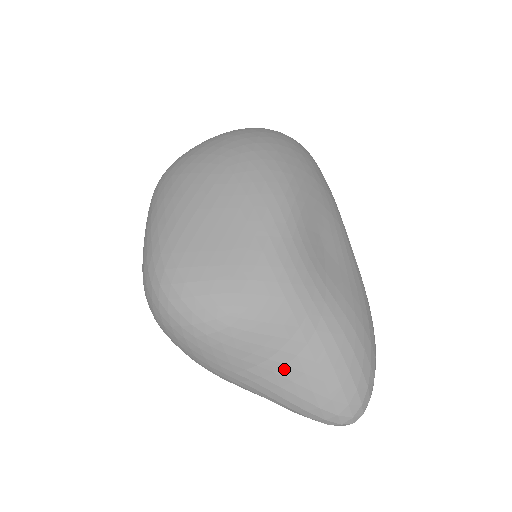
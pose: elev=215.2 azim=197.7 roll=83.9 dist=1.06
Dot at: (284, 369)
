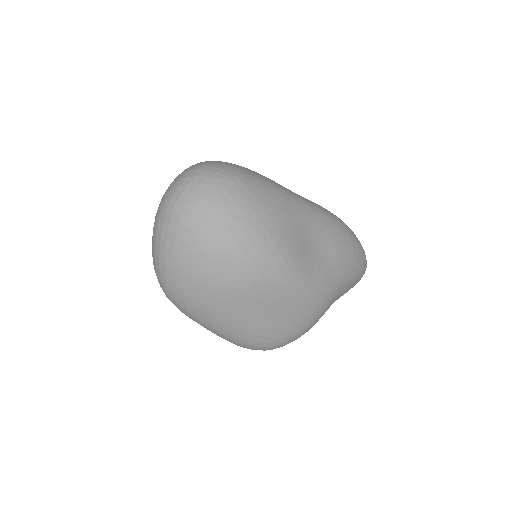
Dot at: occluded
